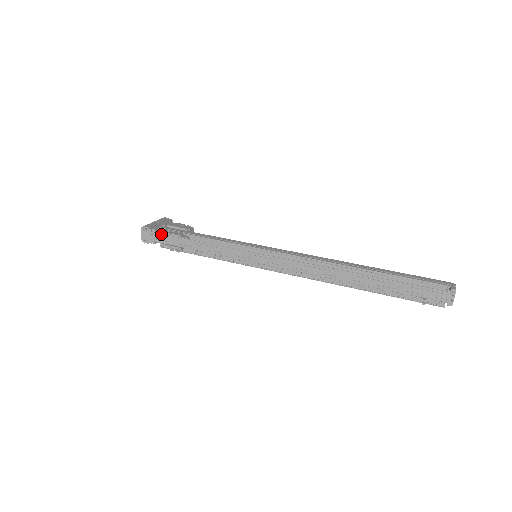
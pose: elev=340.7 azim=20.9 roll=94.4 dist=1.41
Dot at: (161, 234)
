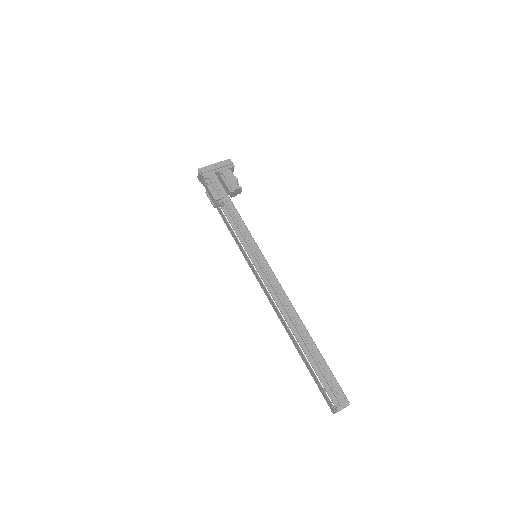
Dot at: (207, 186)
